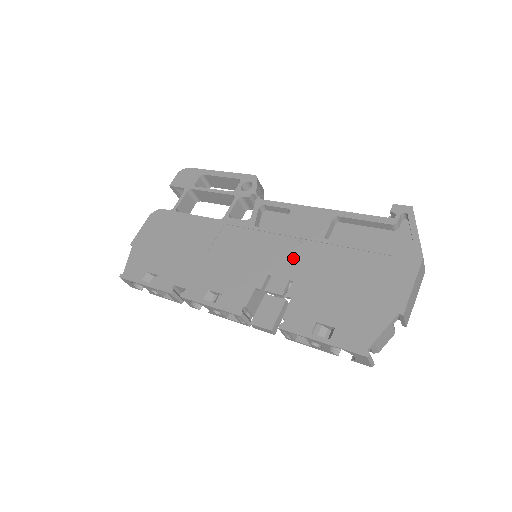
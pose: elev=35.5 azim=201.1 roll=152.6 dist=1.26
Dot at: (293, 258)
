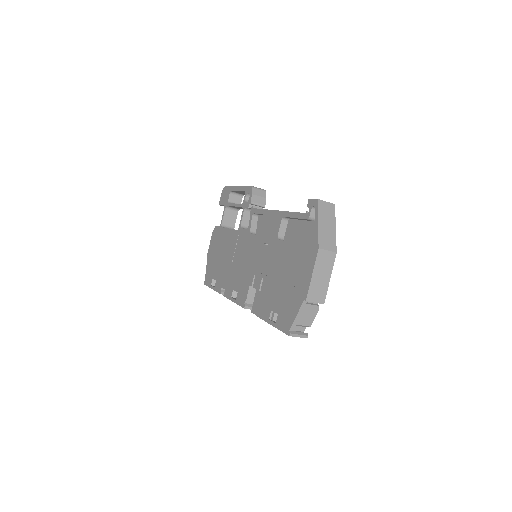
Dot at: (264, 258)
